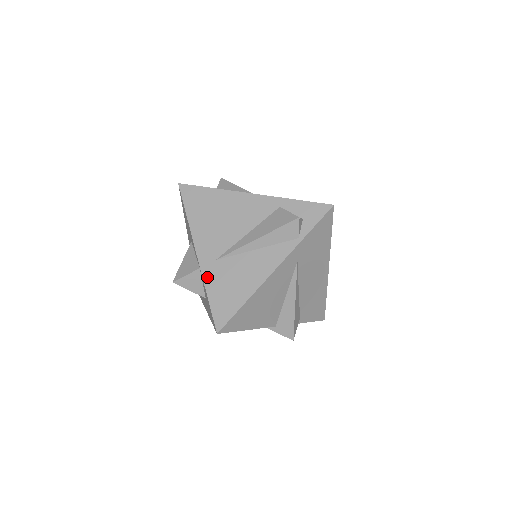
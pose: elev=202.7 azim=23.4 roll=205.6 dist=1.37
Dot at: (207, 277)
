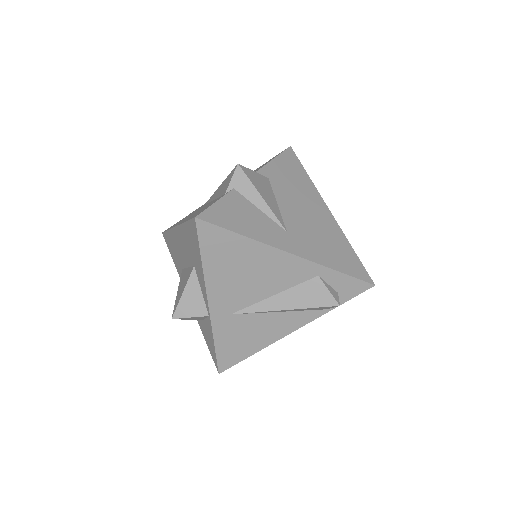
Dot at: (217, 328)
